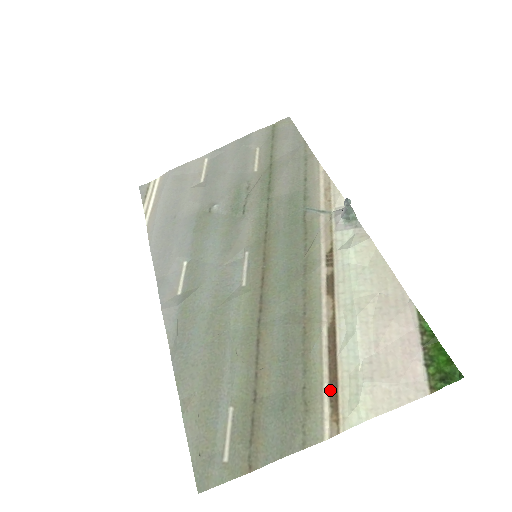
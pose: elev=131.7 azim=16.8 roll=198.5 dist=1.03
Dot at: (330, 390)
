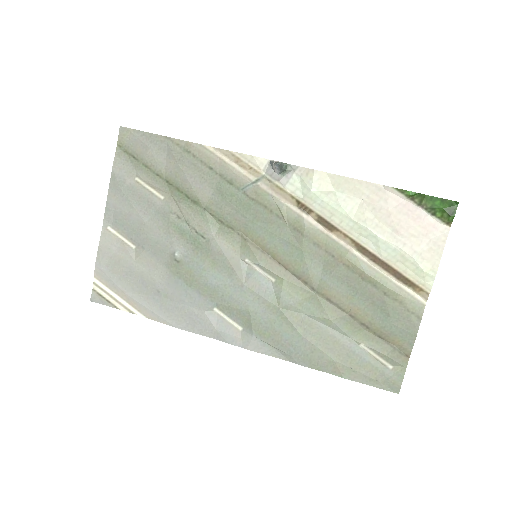
Dot at: (399, 280)
